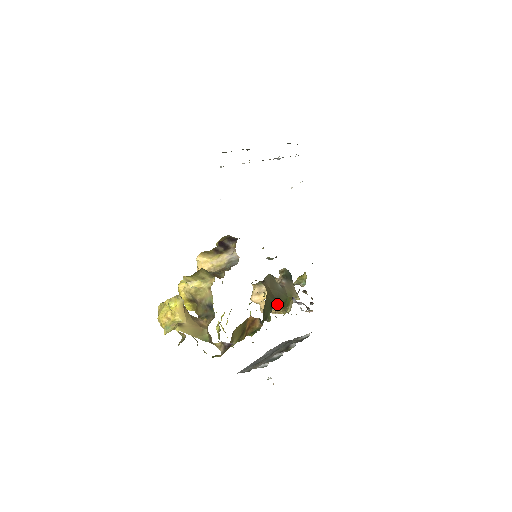
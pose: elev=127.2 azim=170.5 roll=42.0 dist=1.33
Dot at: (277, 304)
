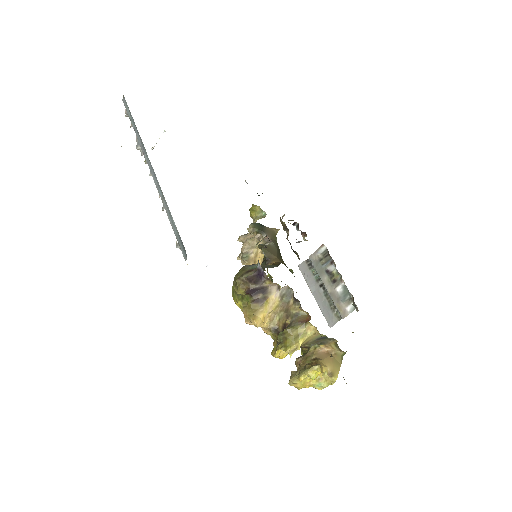
Dot at: occluded
